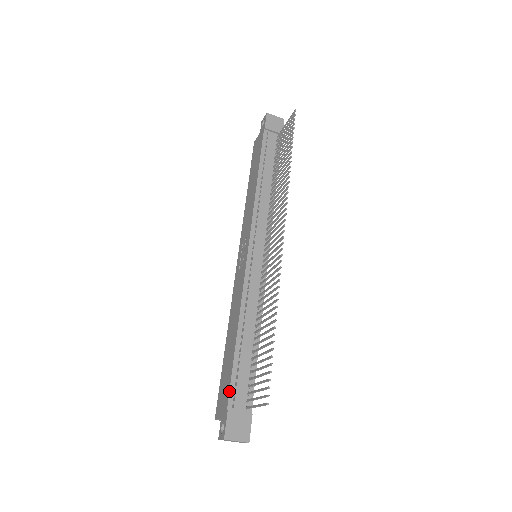
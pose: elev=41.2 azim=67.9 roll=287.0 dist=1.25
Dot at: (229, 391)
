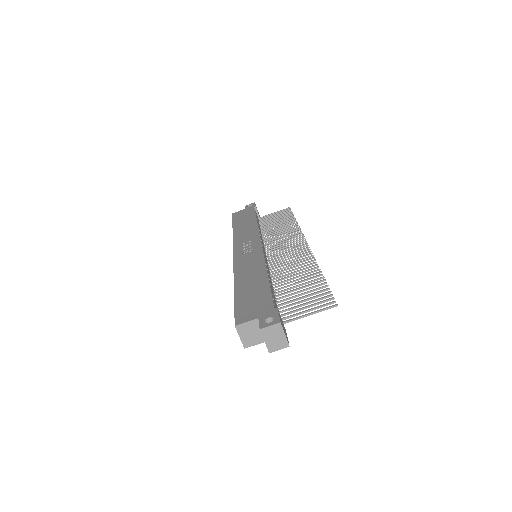
Dot at: occluded
